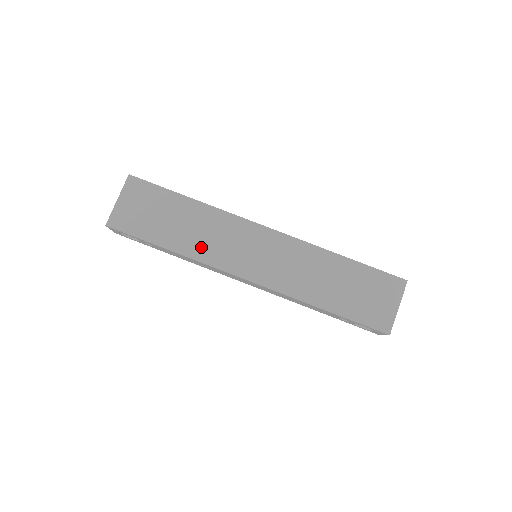
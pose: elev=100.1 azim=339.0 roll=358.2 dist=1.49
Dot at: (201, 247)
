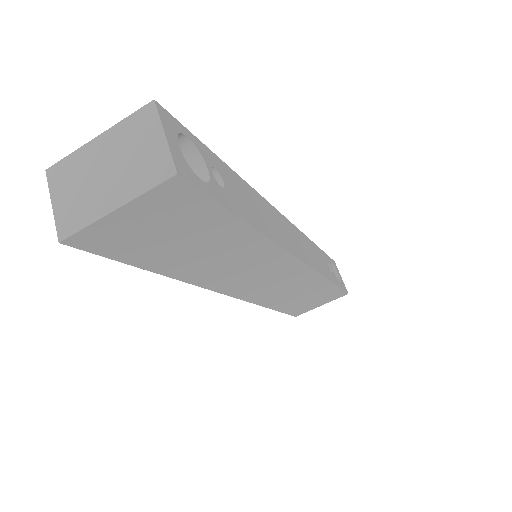
Dot at: (208, 273)
